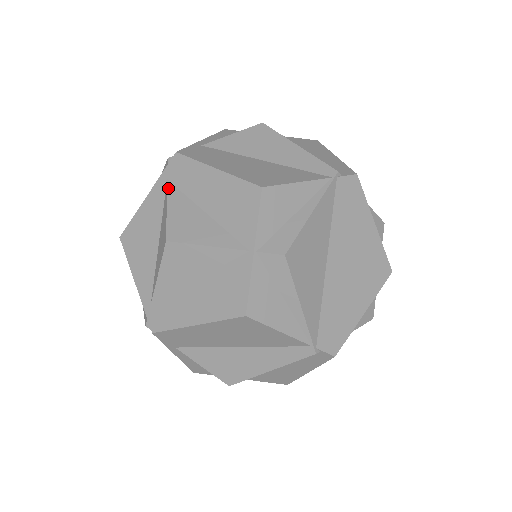
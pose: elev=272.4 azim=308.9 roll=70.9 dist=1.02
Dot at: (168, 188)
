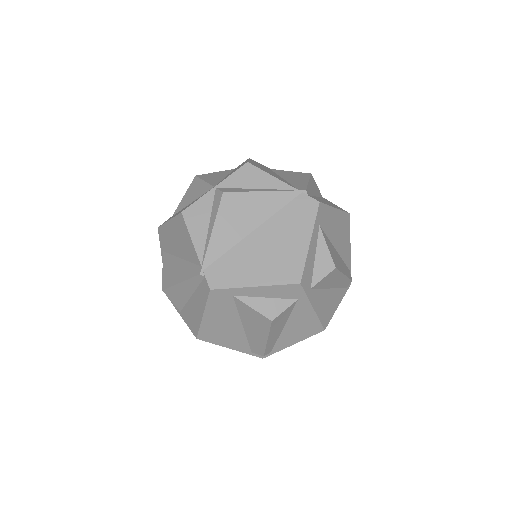
Dot at: (229, 170)
